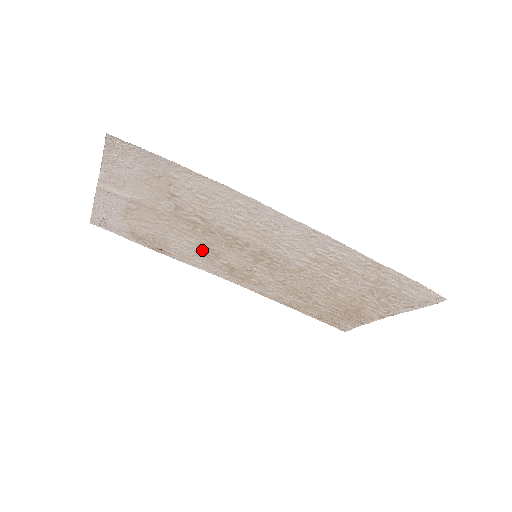
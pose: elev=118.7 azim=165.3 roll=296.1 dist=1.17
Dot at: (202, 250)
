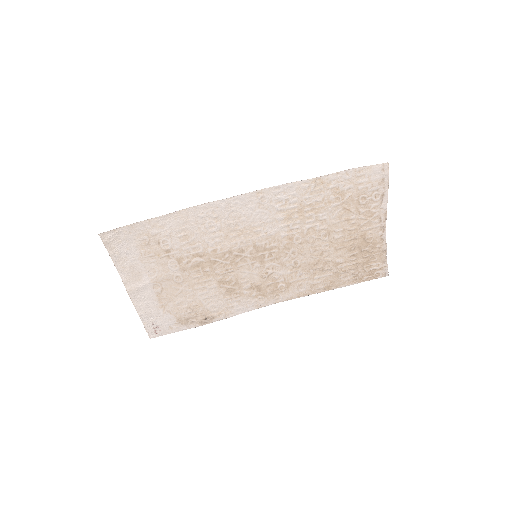
Dot at: (226, 289)
